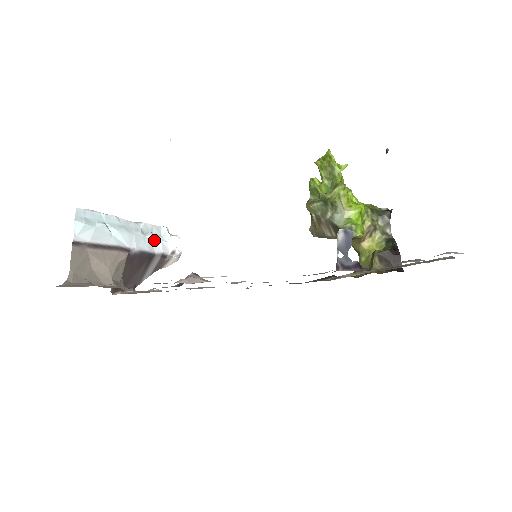
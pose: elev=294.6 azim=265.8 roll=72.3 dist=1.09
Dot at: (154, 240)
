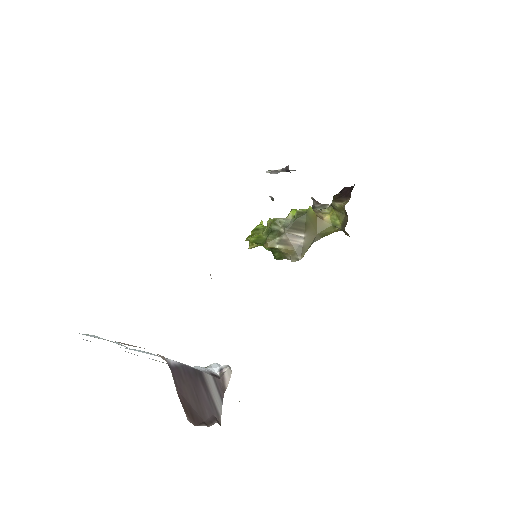
Dot at: occluded
